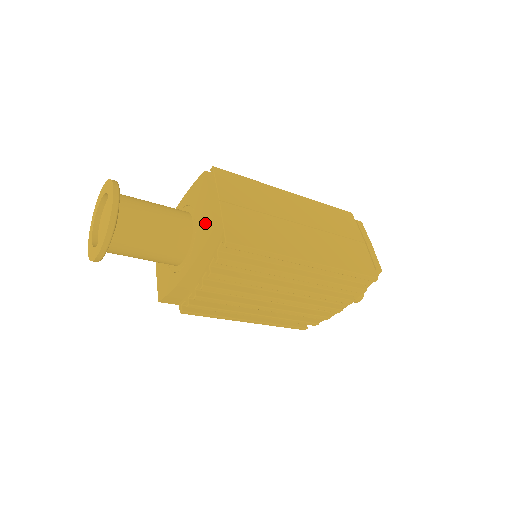
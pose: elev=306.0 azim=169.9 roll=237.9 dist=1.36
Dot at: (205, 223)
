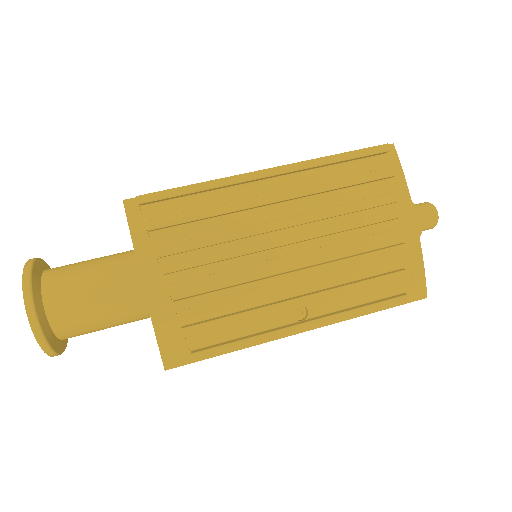
Dot at: occluded
